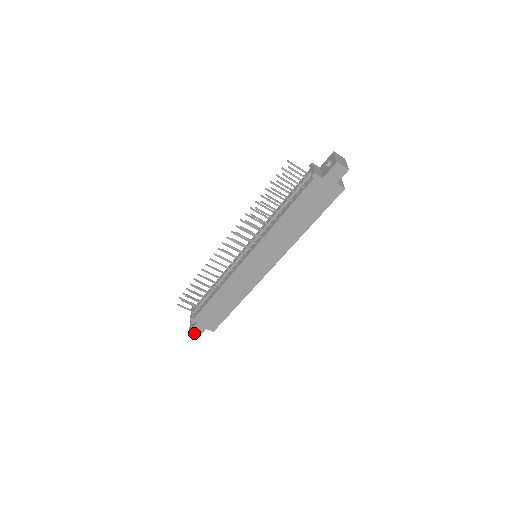
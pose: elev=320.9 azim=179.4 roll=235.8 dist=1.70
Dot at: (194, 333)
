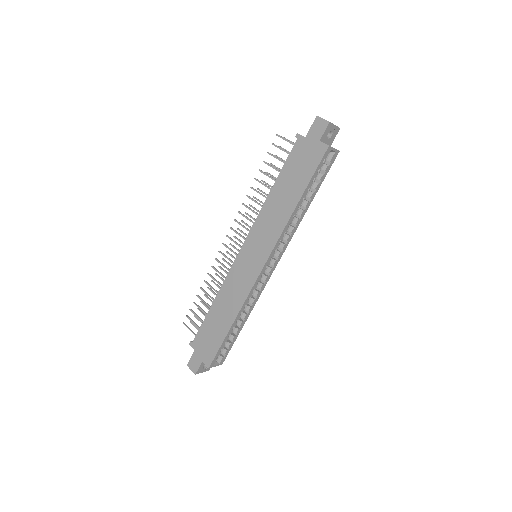
Dot at: (191, 368)
